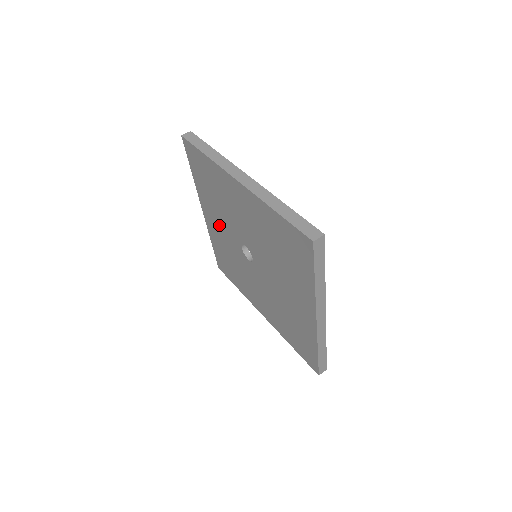
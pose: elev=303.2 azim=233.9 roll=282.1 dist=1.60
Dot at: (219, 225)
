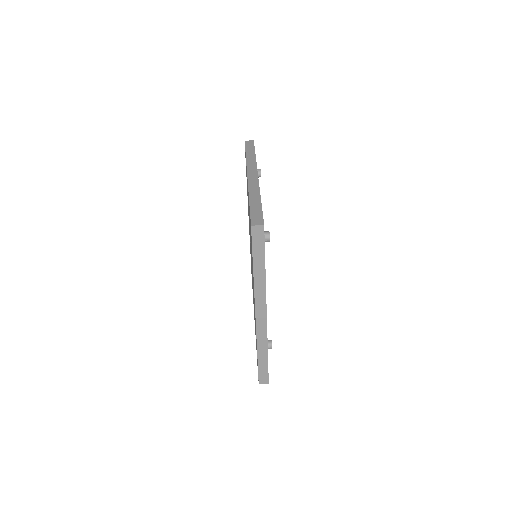
Dot at: occluded
